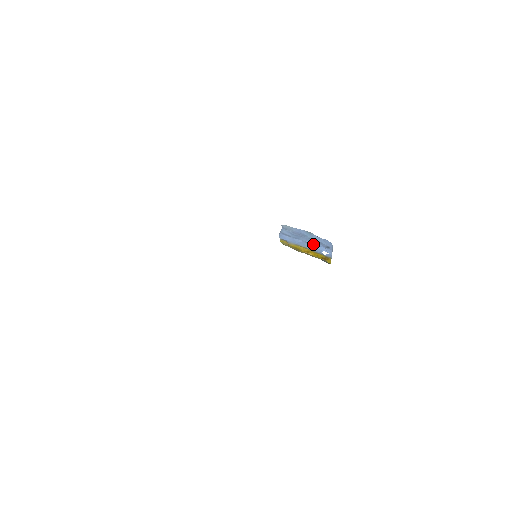
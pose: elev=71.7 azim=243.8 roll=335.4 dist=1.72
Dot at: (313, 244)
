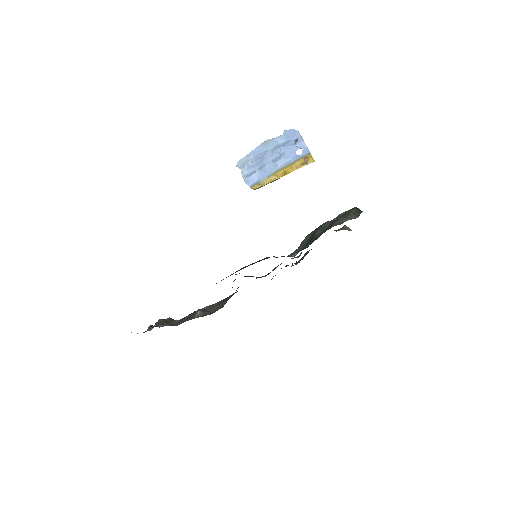
Dot at: (281, 155)
